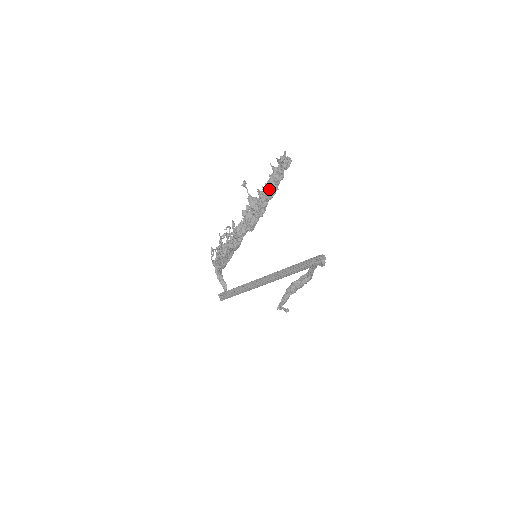
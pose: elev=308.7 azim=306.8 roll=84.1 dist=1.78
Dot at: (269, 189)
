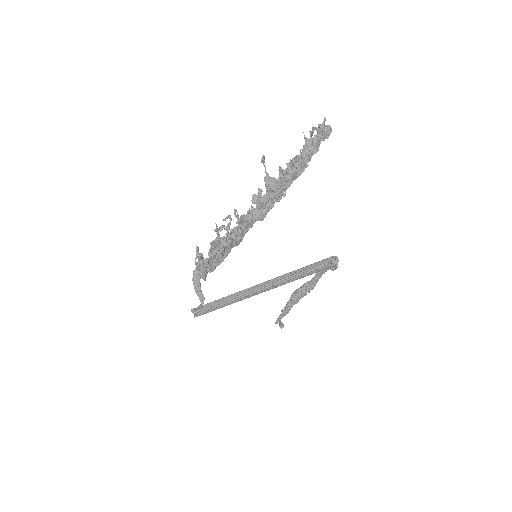
Dot at: (298, 165)
